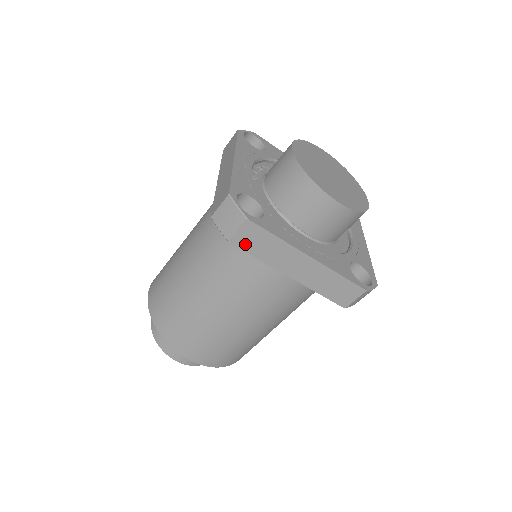
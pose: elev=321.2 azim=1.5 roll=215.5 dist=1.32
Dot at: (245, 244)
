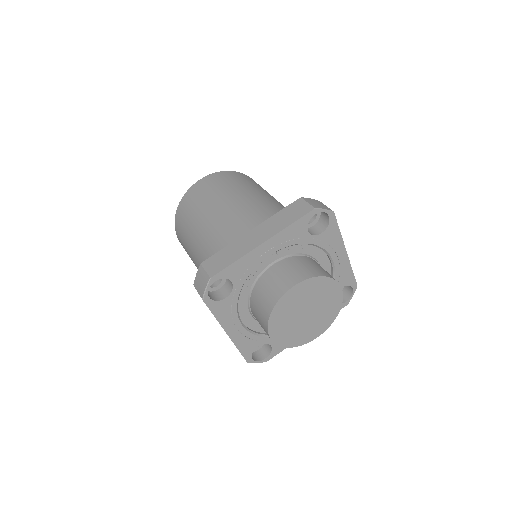
Dot at: occluded
